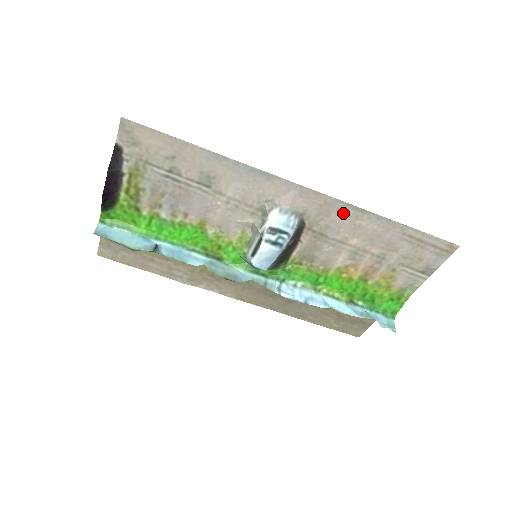
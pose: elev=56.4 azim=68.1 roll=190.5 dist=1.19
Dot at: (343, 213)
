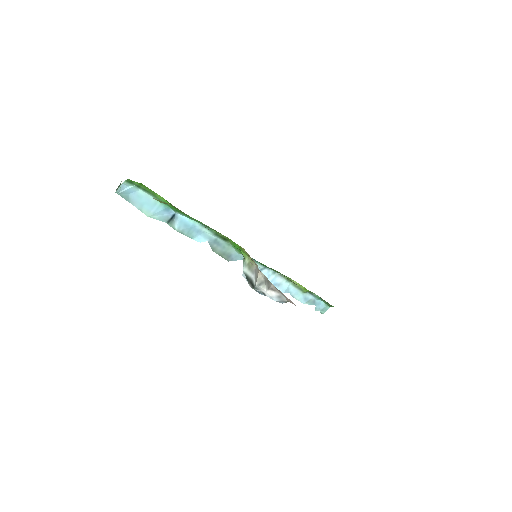
Dot at: occluded
